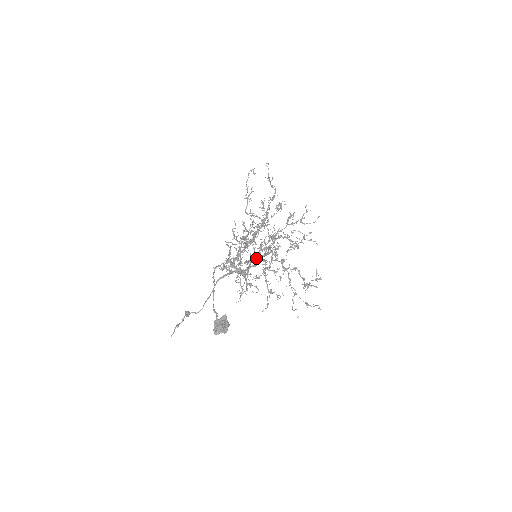
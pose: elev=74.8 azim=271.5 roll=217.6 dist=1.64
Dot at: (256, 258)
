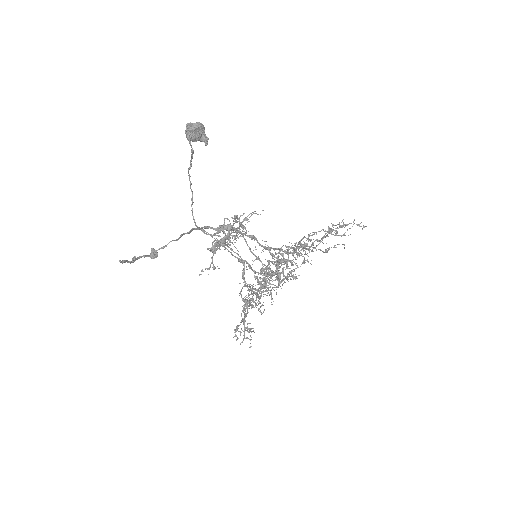
Dot at: (257, 257)
